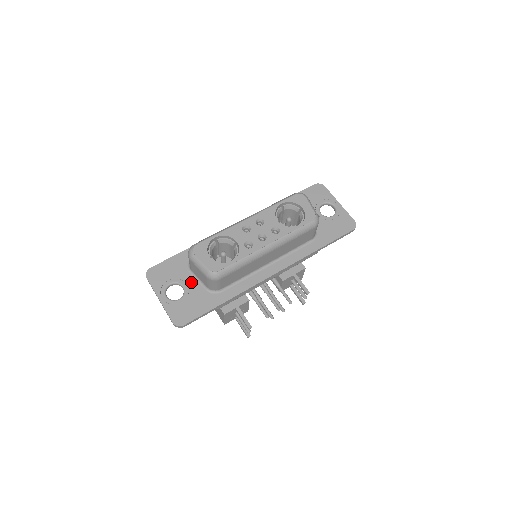
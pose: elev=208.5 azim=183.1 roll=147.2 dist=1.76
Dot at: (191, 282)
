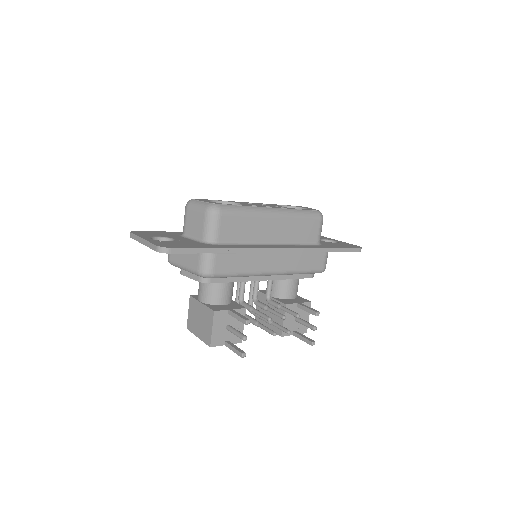
Dot at: (183, 239)
